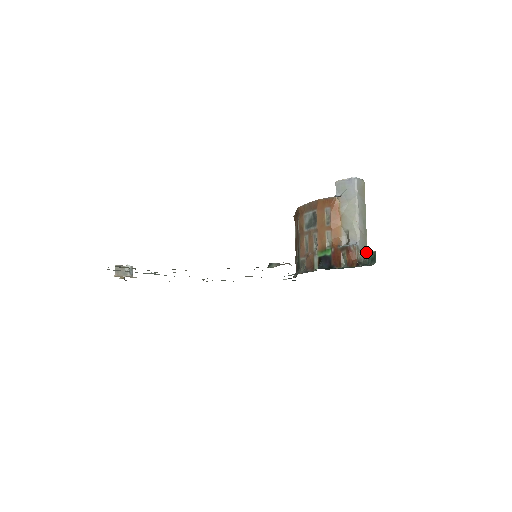
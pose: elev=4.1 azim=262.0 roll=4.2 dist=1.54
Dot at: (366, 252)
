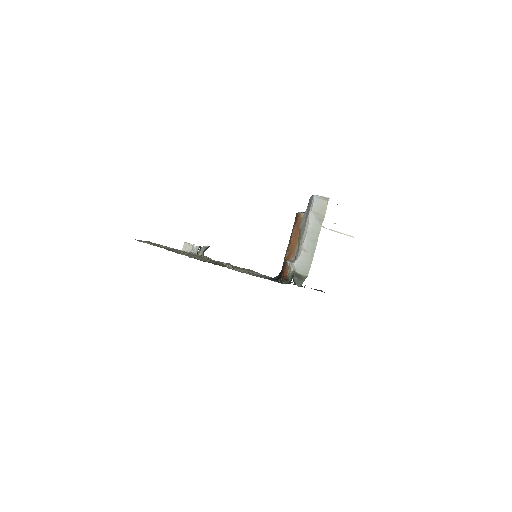
Dot at: (306, 272)
